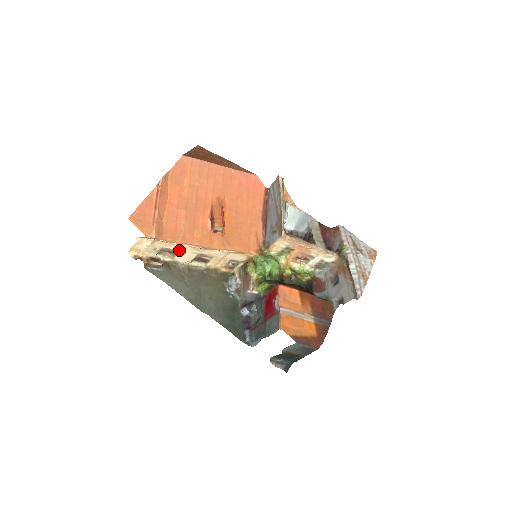
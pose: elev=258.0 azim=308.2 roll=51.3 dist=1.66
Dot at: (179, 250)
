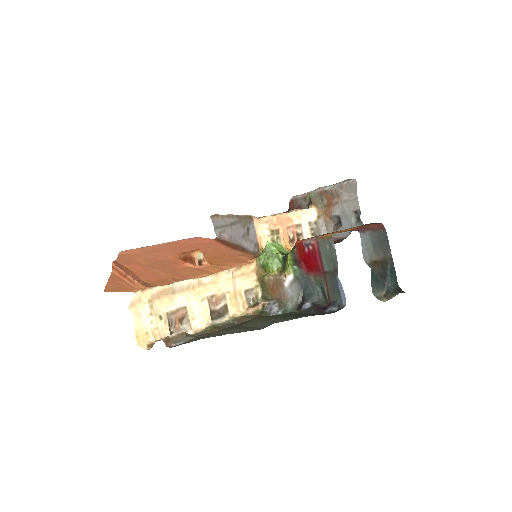
Dot at: (186, 306)
